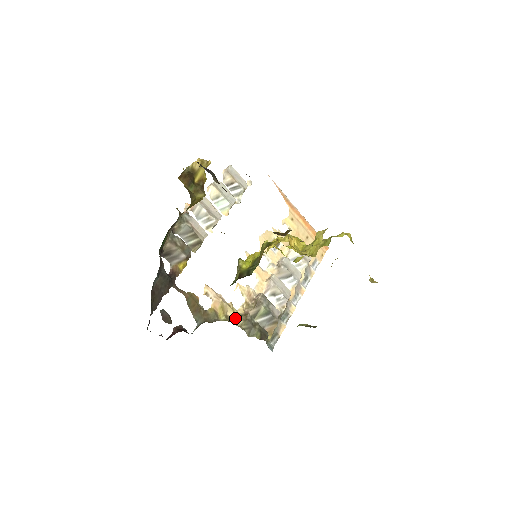
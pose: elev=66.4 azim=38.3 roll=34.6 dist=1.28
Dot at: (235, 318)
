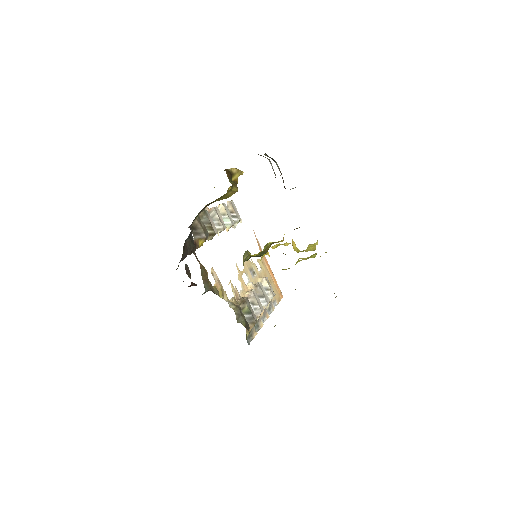
Dot at: (229, 302)
